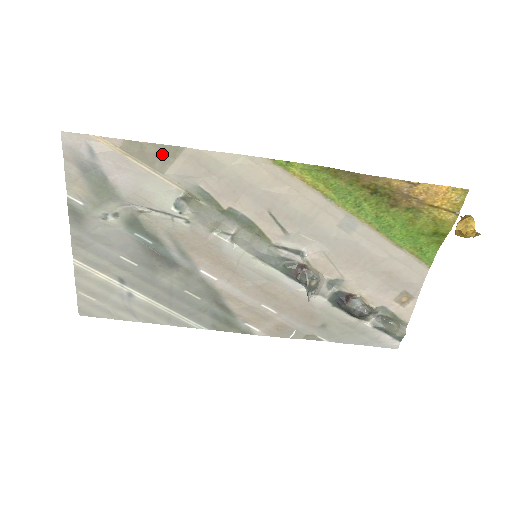
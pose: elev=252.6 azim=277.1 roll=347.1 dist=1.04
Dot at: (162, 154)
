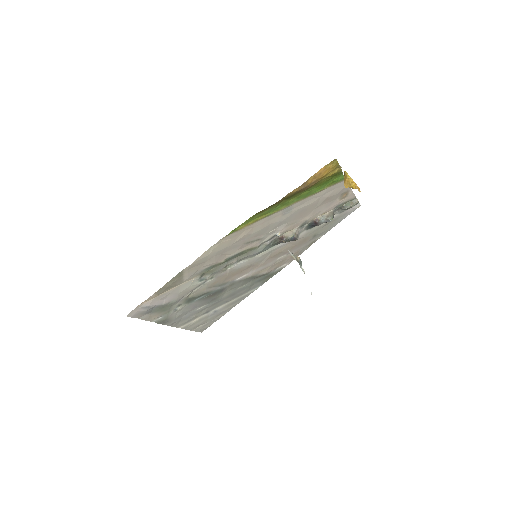
Dot at: (176, 280)
